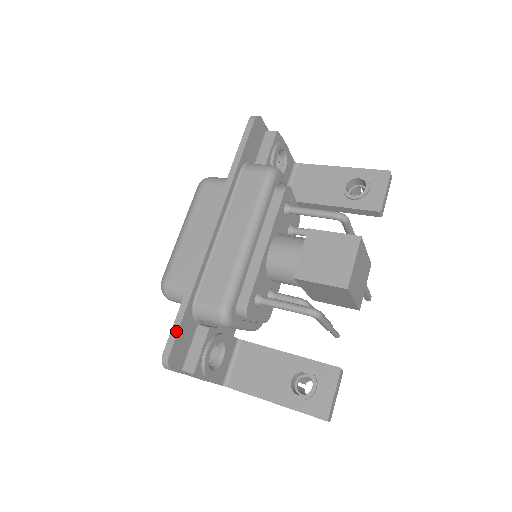
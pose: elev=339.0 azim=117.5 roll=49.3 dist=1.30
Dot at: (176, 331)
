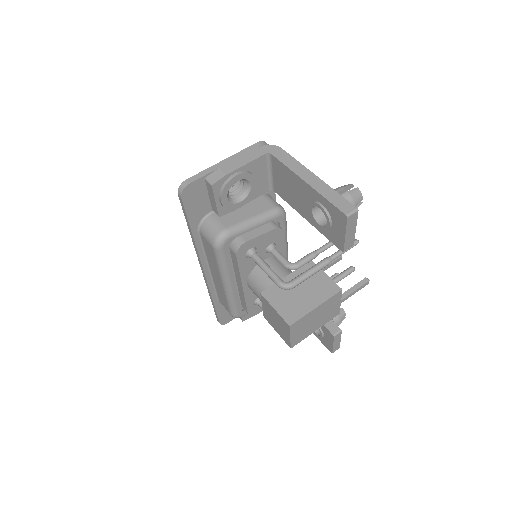
Dot at: (217, 315)
